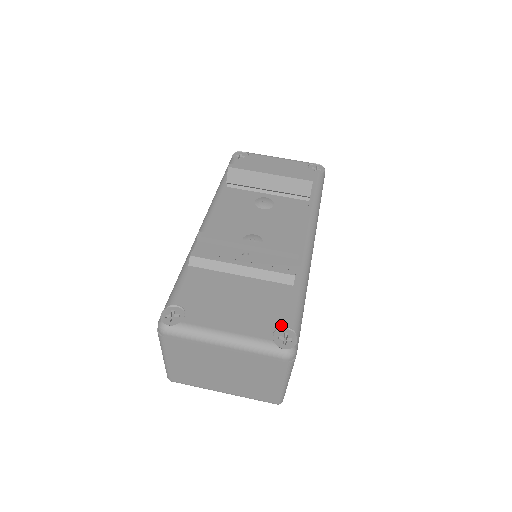
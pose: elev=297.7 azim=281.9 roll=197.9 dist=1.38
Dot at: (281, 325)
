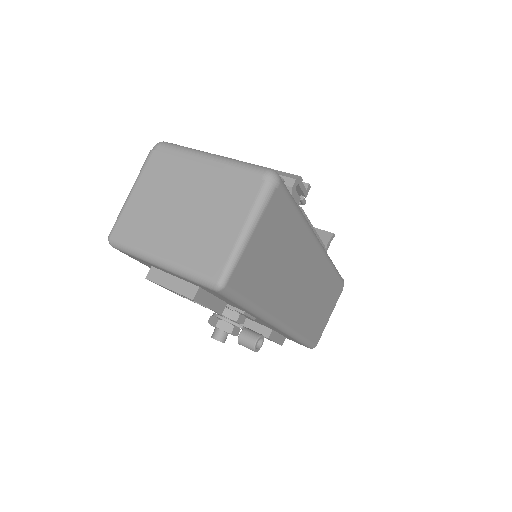
Dot at: occluded
